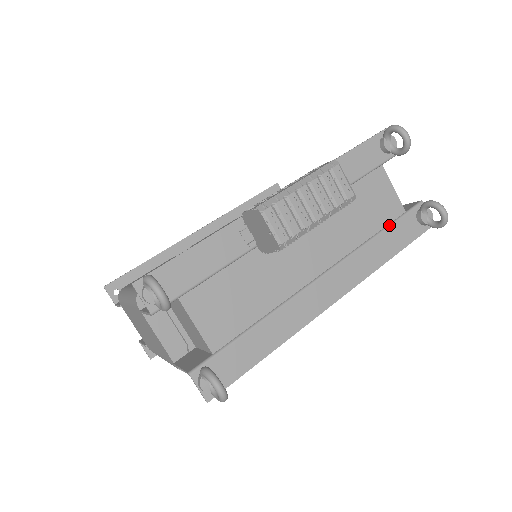
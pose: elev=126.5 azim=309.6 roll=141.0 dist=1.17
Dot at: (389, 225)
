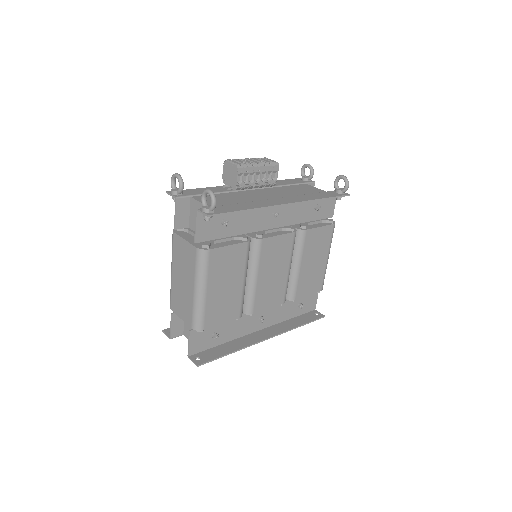
Dot at: (317, 193)
